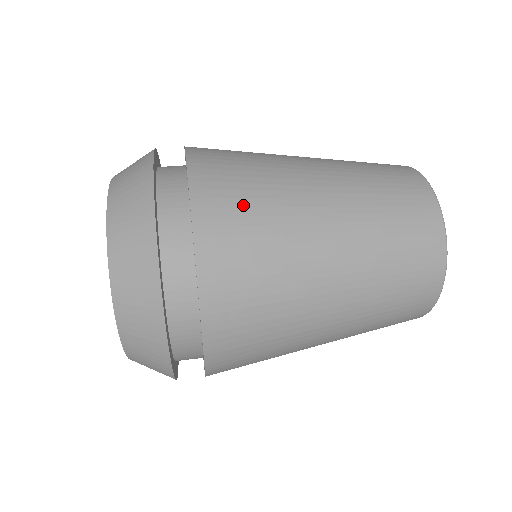
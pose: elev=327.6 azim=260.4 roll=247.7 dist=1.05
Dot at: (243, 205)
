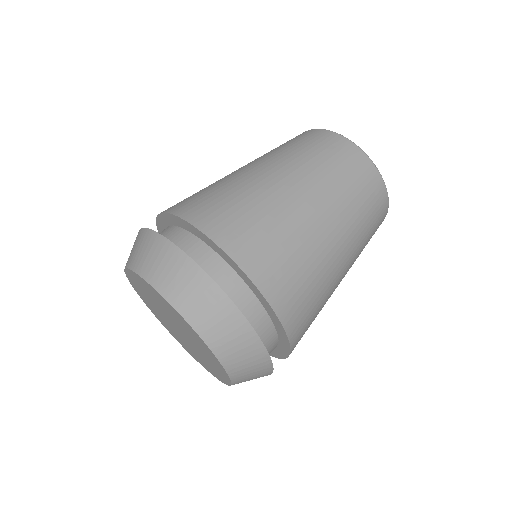
Dot at: (311, 321)
